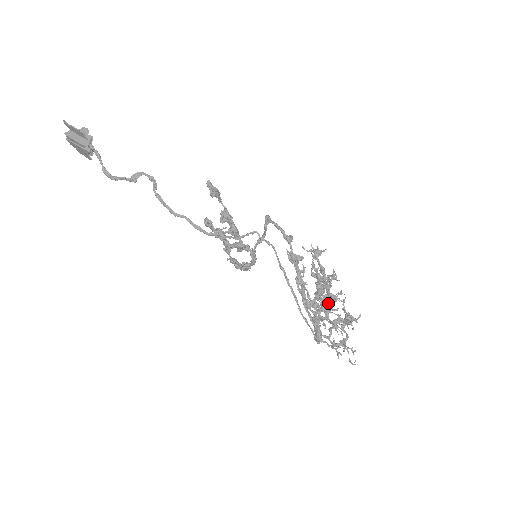
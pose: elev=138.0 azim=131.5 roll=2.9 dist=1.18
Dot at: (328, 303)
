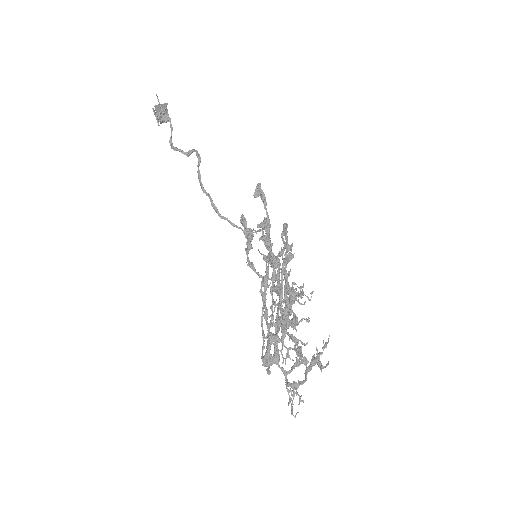
Dot at: (288, 323)
